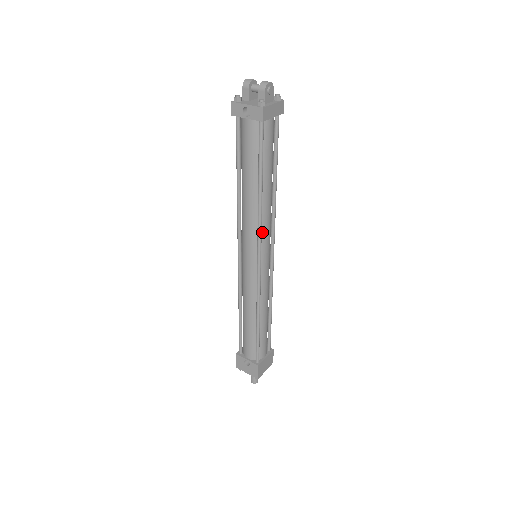
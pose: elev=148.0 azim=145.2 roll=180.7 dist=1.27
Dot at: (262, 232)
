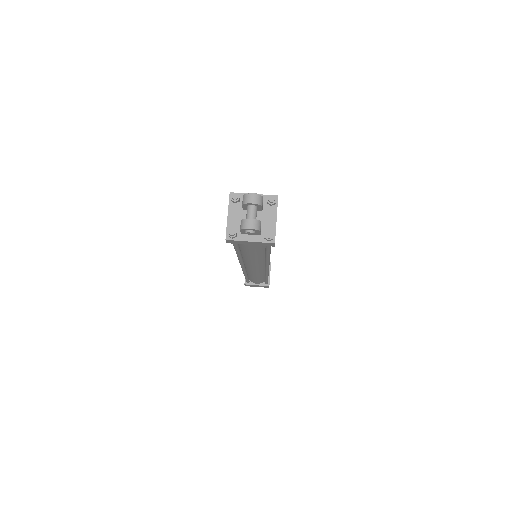
Dot at: (246, 262)
